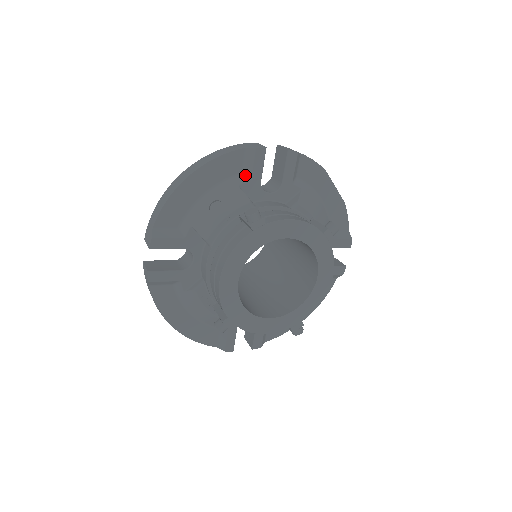
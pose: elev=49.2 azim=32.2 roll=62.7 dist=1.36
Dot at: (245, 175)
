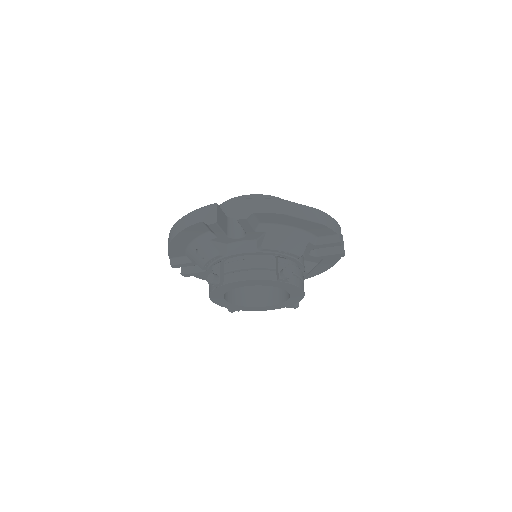
Dot at: (212, 233)
